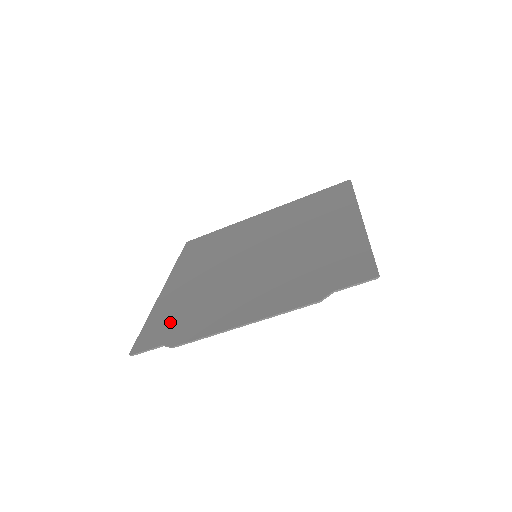
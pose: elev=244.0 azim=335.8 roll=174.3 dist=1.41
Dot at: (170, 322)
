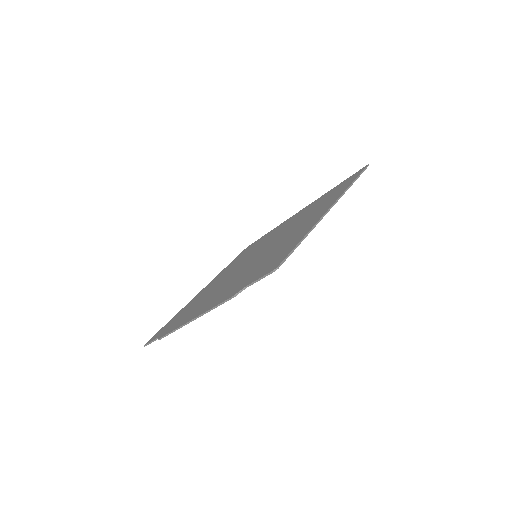
Dot at: (176, 319)
